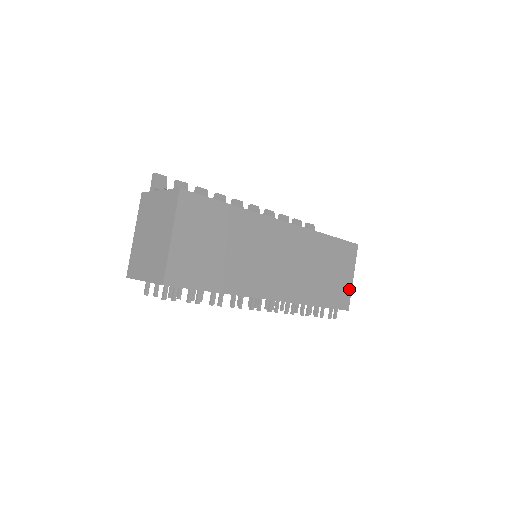
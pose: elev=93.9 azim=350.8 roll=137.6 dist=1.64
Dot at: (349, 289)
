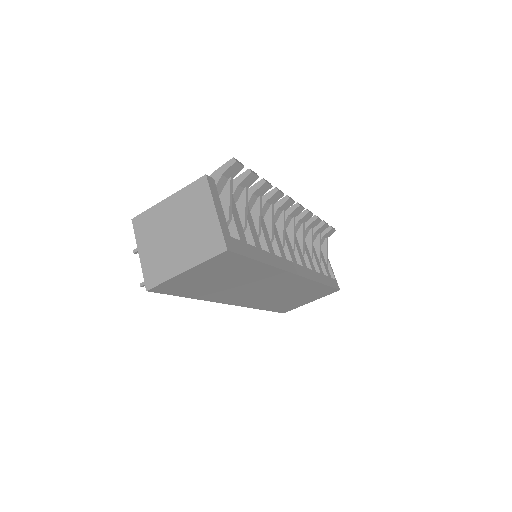
Dot at: (299, 306)
